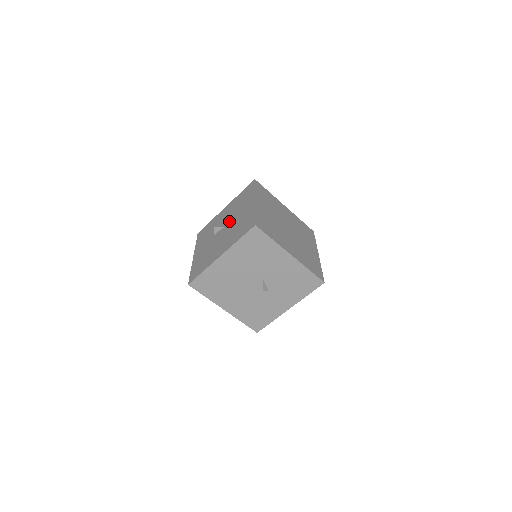
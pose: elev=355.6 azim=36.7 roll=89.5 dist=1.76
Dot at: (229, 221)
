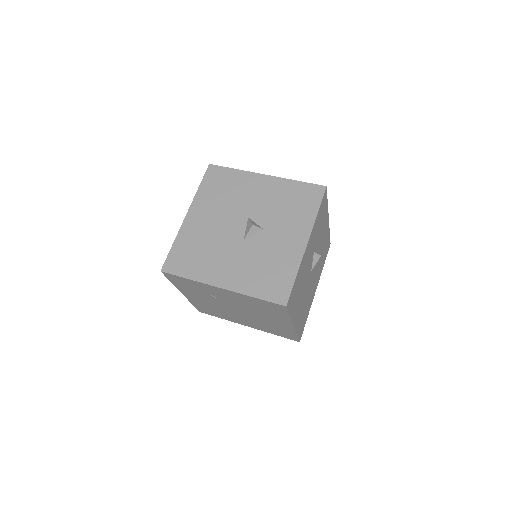
Dot at: occluded
